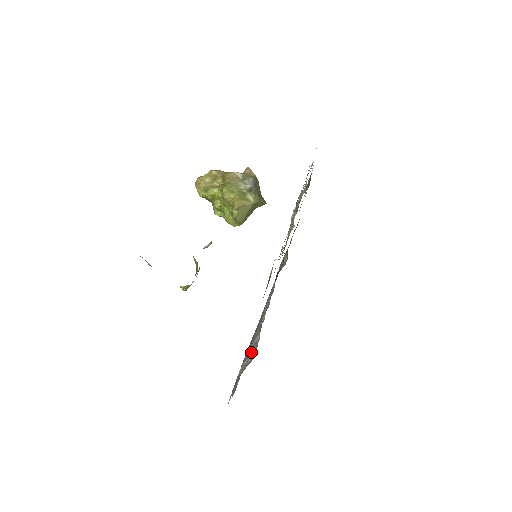
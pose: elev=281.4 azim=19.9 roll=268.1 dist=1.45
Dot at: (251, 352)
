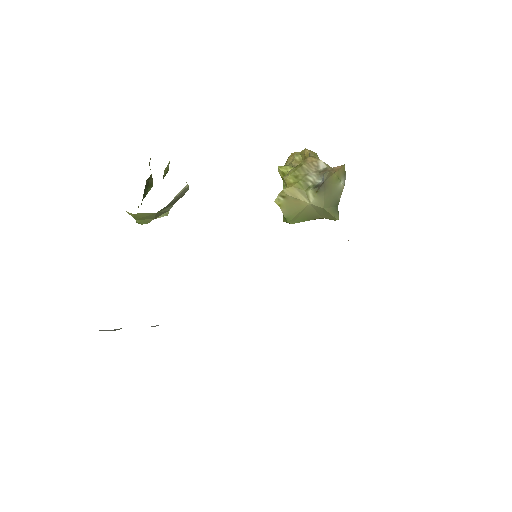
Dot at: occluded
